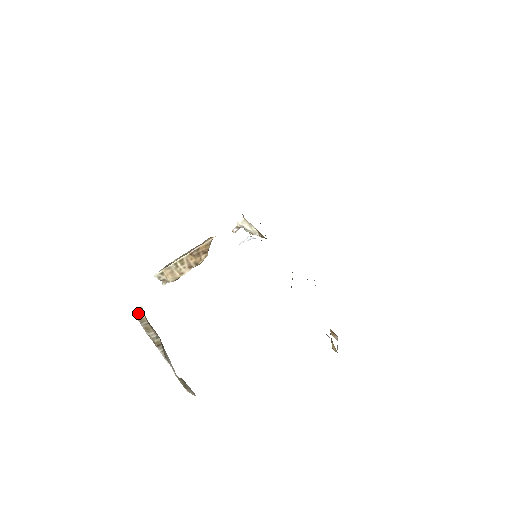
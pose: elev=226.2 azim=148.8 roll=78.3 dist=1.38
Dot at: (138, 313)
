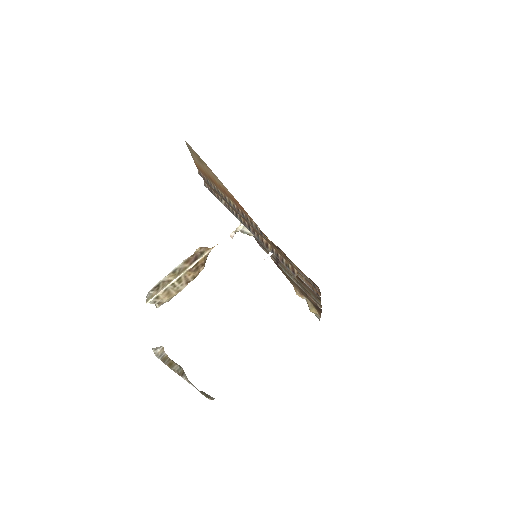
Dot at: (160, 354)
